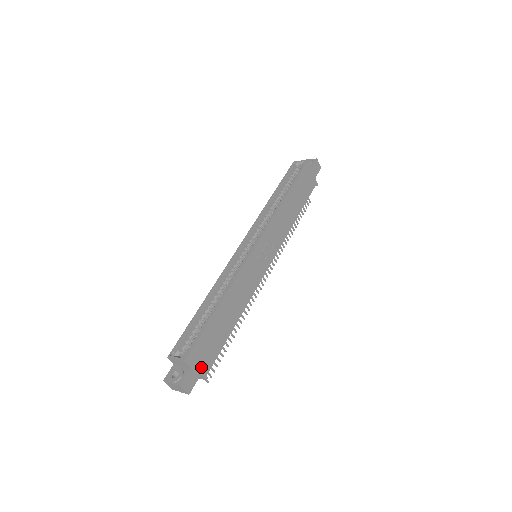
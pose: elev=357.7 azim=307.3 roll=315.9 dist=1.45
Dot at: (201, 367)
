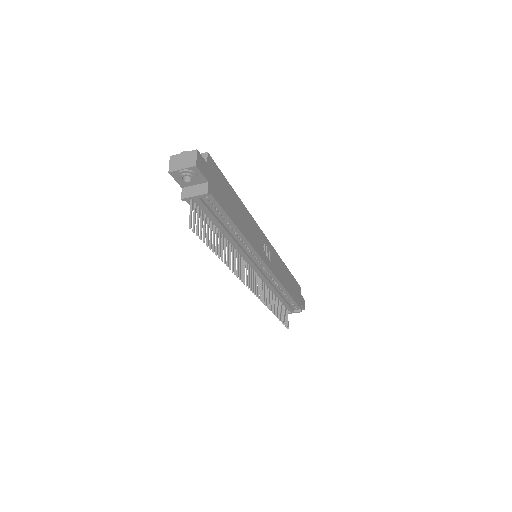
Dot at: (211, 181)
